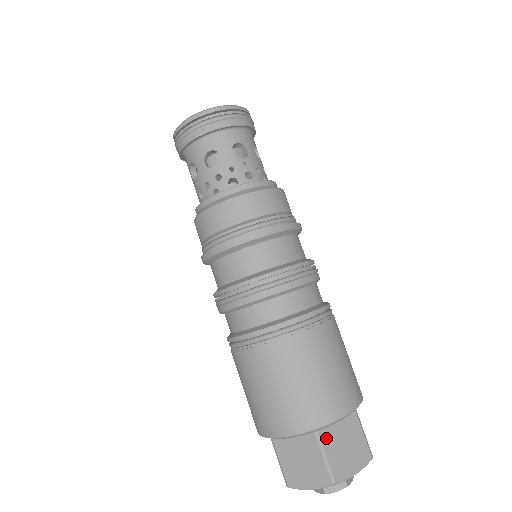
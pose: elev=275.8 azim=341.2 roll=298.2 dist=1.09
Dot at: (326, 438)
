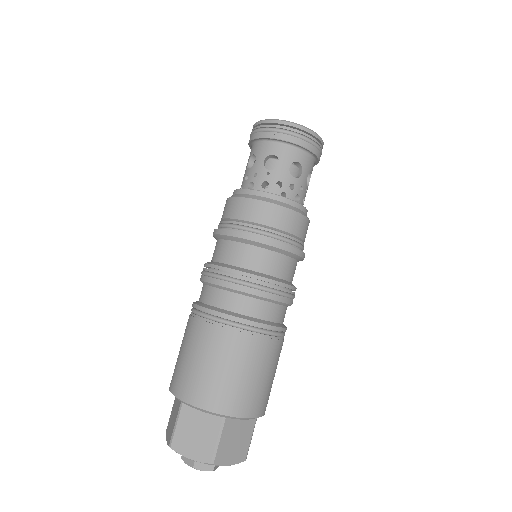
Dot at: (185, 413)
